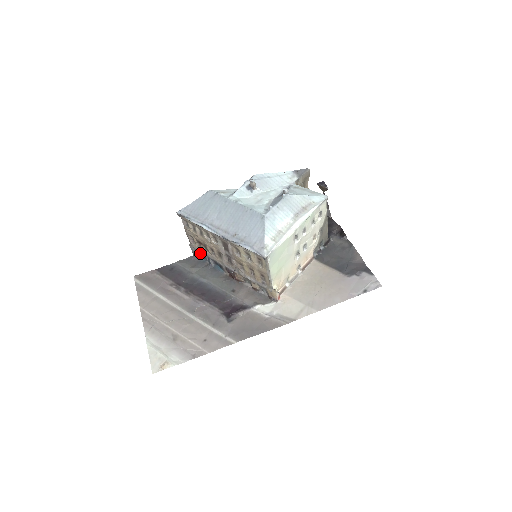
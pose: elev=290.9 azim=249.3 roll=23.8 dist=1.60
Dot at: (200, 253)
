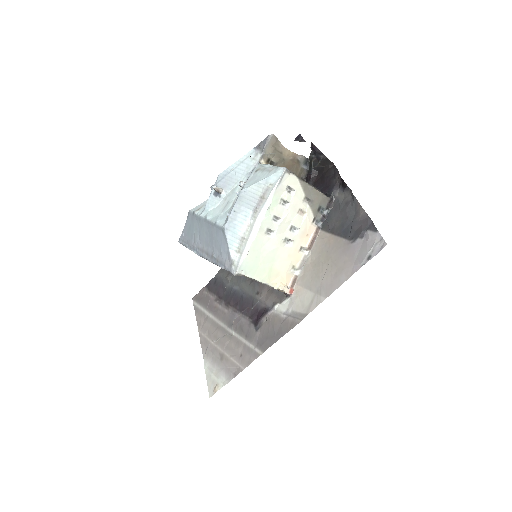
Dot at: occluded
